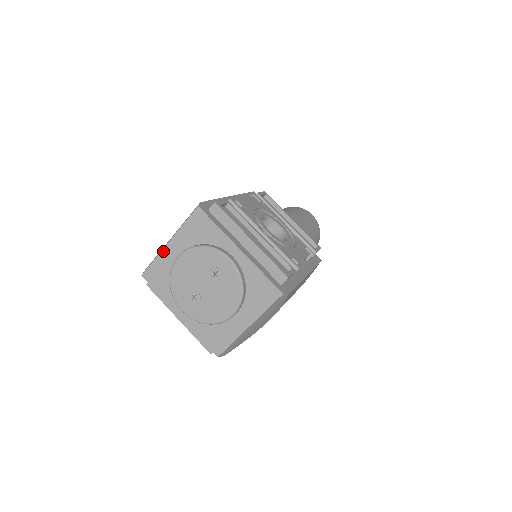
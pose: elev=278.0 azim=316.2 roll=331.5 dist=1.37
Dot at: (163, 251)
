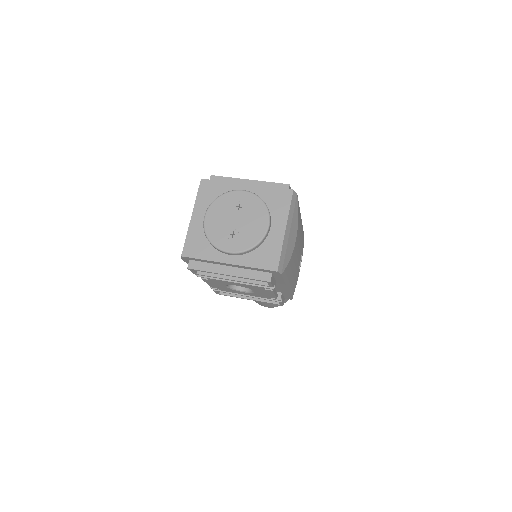
Dot at: (190, 226)
